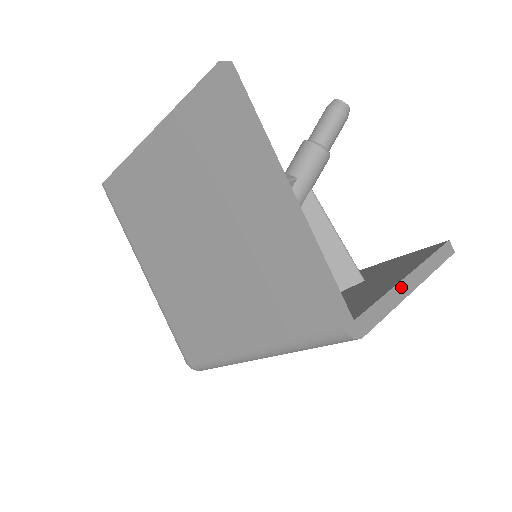
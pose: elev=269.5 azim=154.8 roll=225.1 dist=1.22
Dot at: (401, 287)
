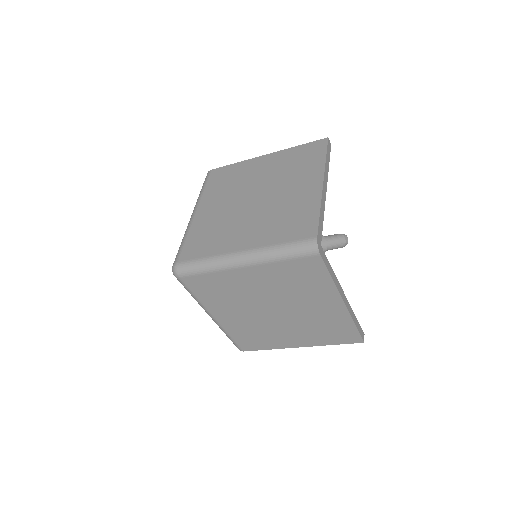
Dot at: (340, 287)
